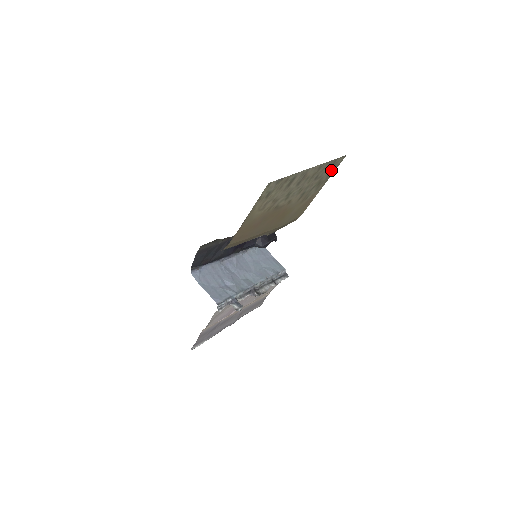
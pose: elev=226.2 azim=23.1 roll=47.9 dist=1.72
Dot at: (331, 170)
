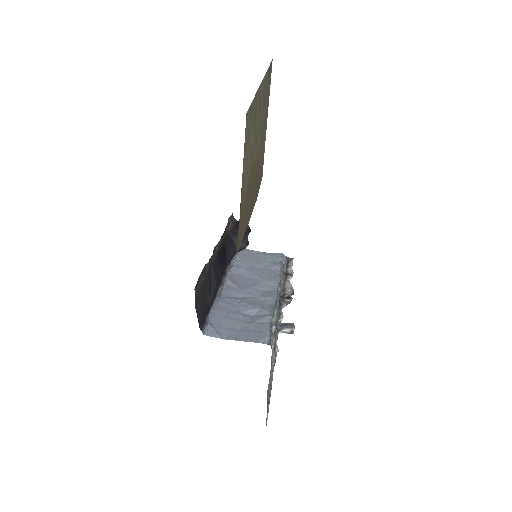
Dot at: (268, 89)
